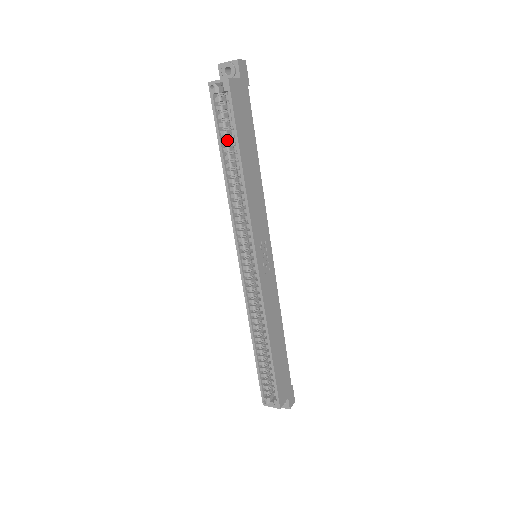
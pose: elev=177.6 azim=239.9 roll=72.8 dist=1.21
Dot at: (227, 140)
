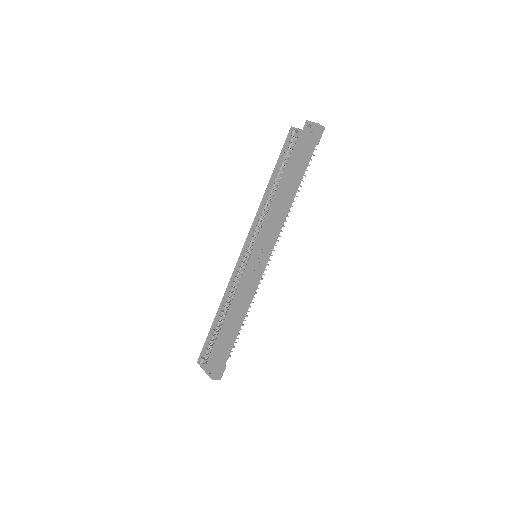
Dot at: (281, 168)
